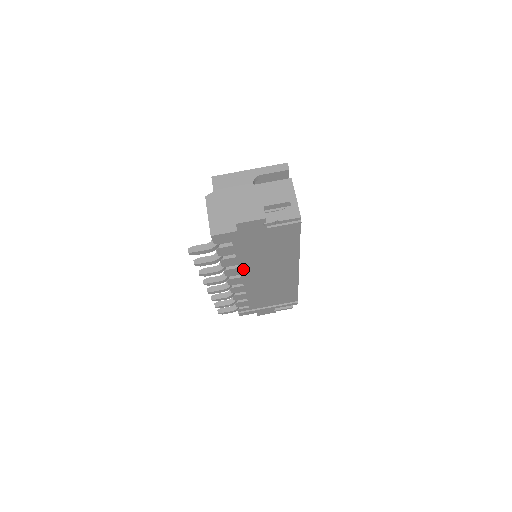
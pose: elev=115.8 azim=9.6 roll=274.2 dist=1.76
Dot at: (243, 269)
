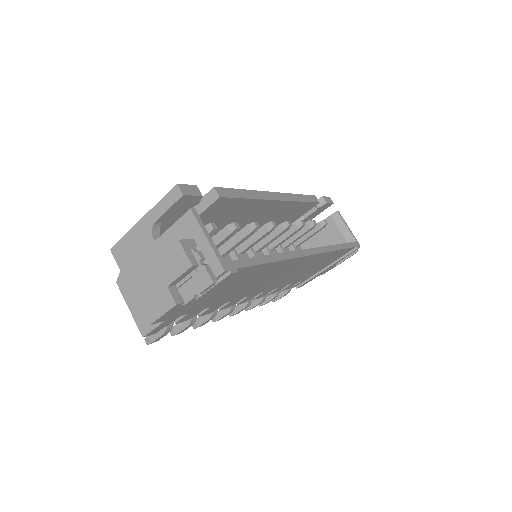
Dot at: (238, 297)
